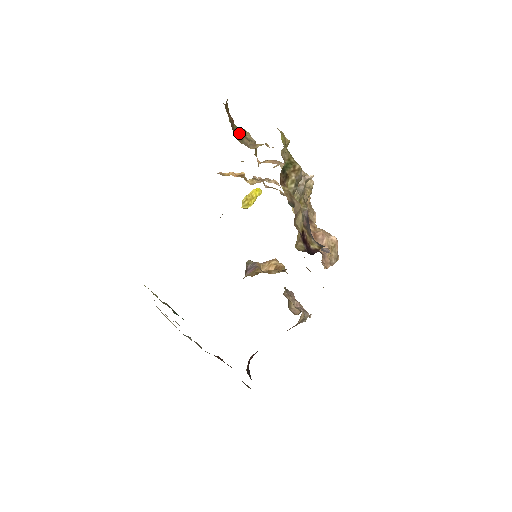
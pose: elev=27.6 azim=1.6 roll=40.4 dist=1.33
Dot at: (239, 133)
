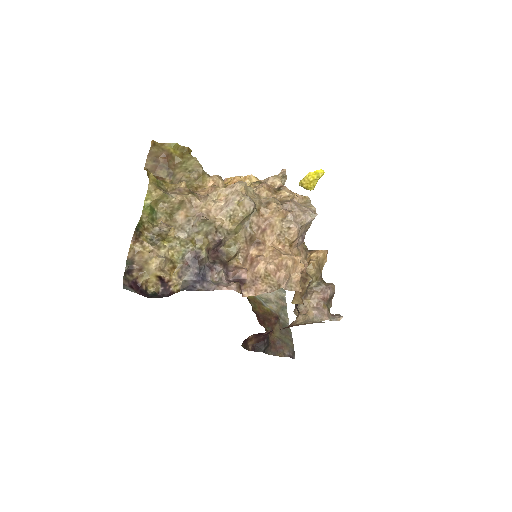
Dot at: (177, 168)
